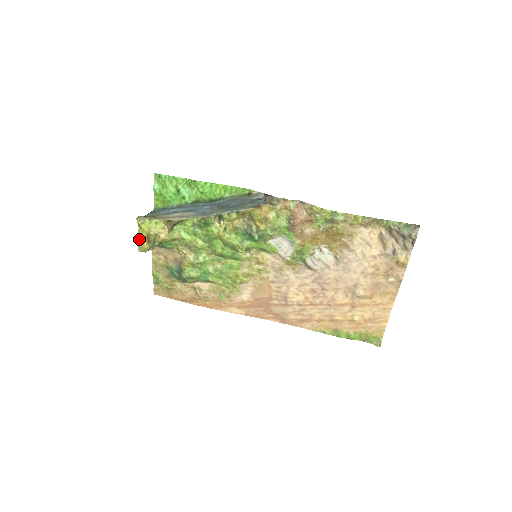
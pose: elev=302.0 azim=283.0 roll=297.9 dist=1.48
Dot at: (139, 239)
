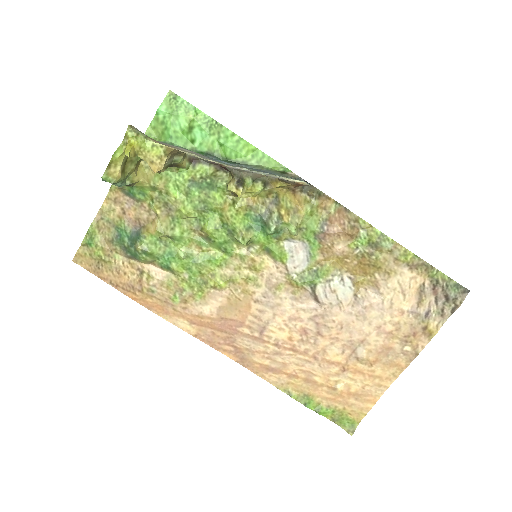
Dot at: (114, 158)
